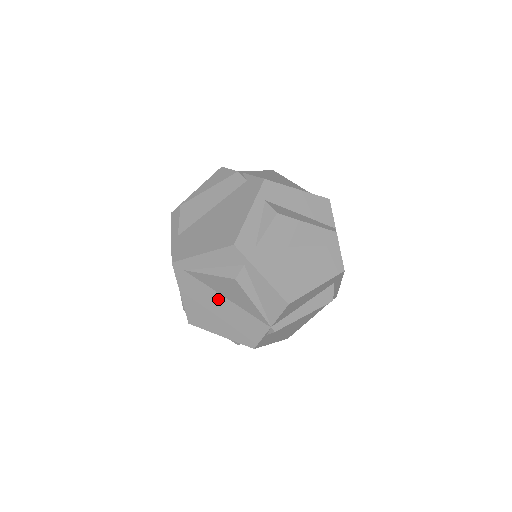
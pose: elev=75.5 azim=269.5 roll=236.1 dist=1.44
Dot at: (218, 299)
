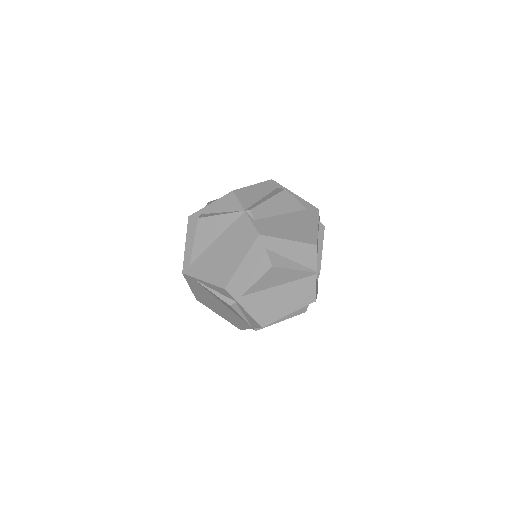
Dot at: (214, 248)
